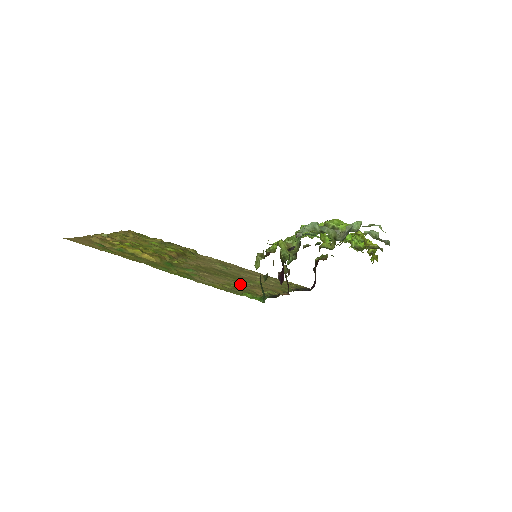
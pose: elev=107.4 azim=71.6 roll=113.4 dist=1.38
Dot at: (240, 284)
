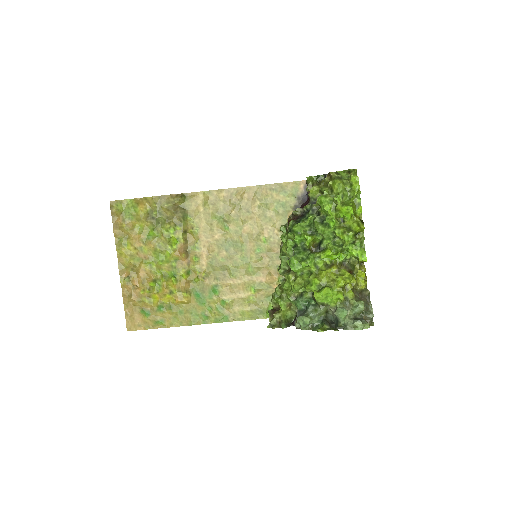
Dot at: (255, 277)
